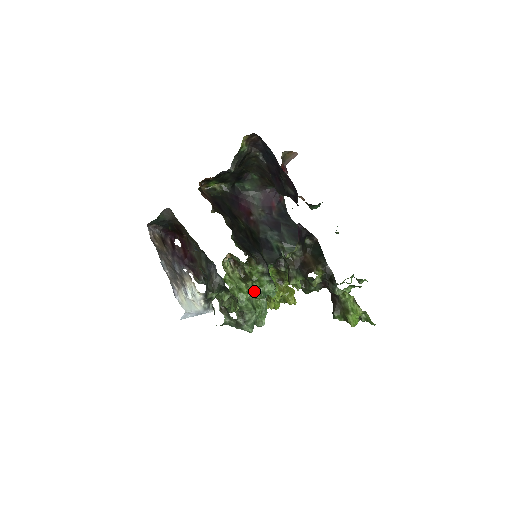
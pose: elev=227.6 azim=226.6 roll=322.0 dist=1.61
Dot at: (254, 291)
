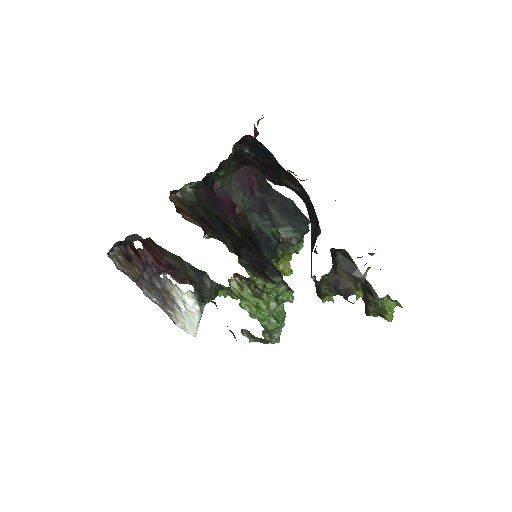
Dot at: (273, 304)
